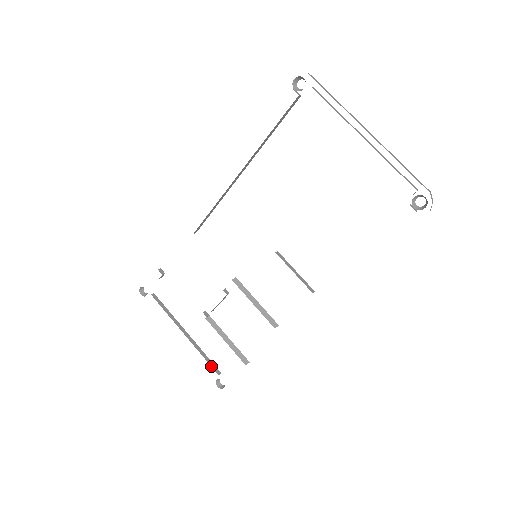
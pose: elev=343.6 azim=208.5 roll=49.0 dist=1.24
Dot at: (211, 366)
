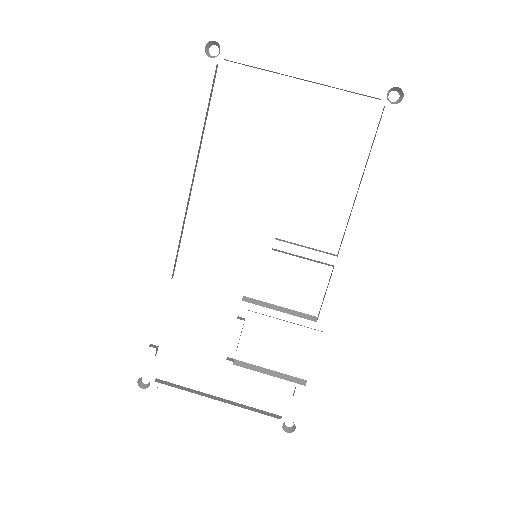
Dot at: (267, 415)
